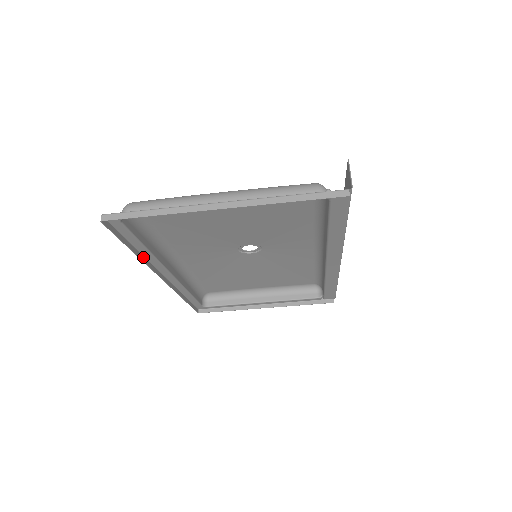
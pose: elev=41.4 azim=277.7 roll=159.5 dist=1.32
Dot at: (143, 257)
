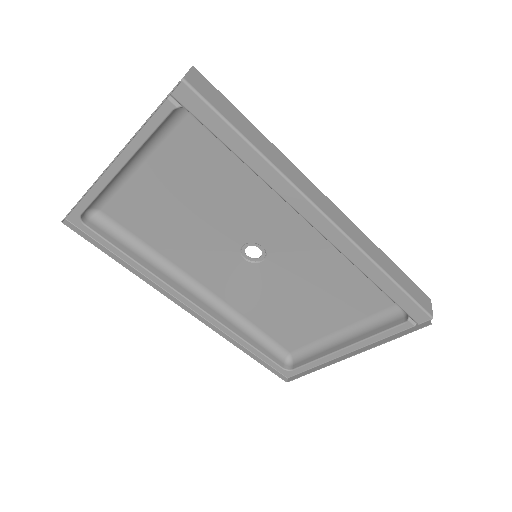
Dot at: (141, 275)
